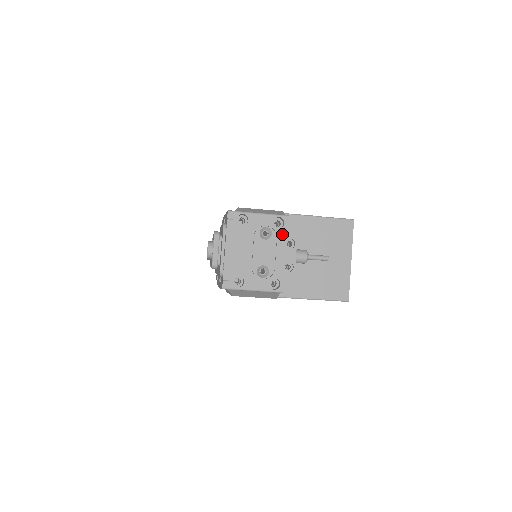
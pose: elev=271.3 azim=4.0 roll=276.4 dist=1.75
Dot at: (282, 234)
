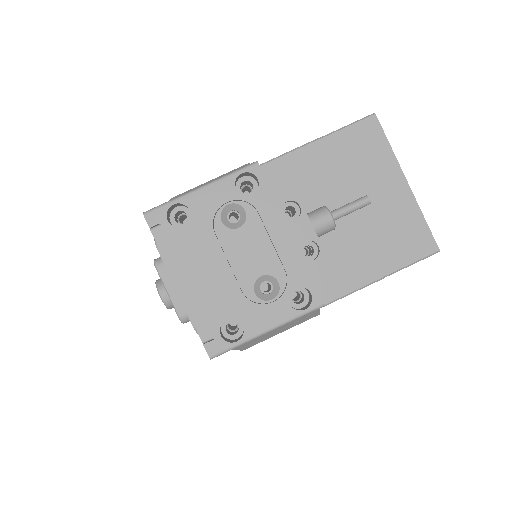
Dot at: (264, 201)
